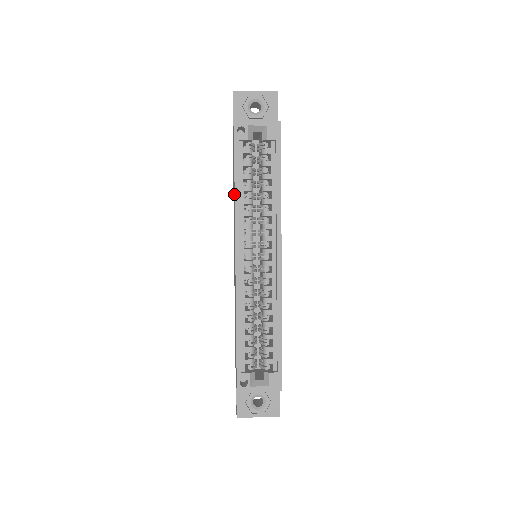
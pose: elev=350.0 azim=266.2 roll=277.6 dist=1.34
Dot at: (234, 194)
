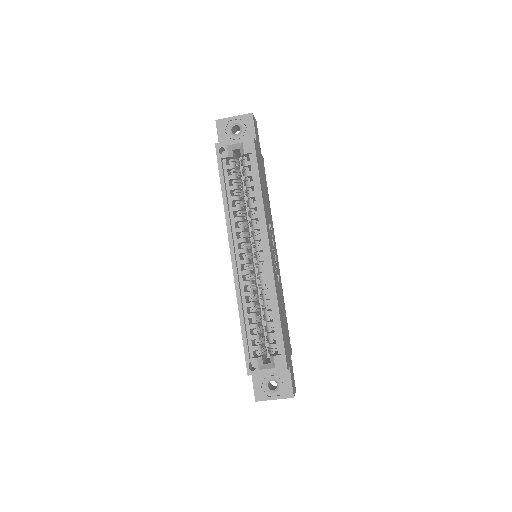
Dot at: occluded
